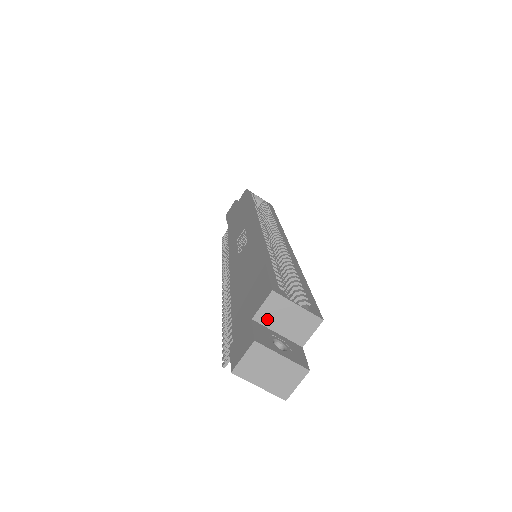
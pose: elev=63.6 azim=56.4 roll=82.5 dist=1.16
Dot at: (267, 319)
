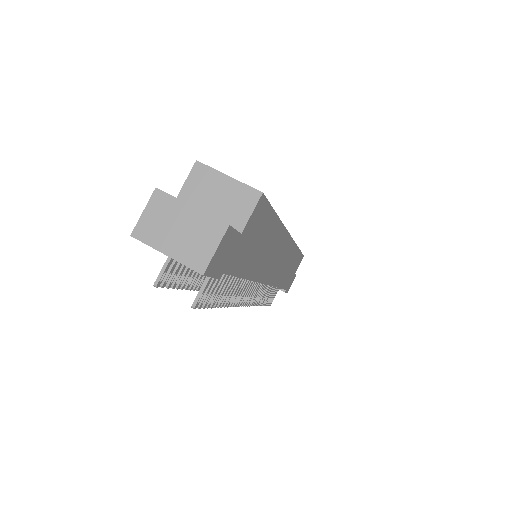
Dot at: (193, 198)
